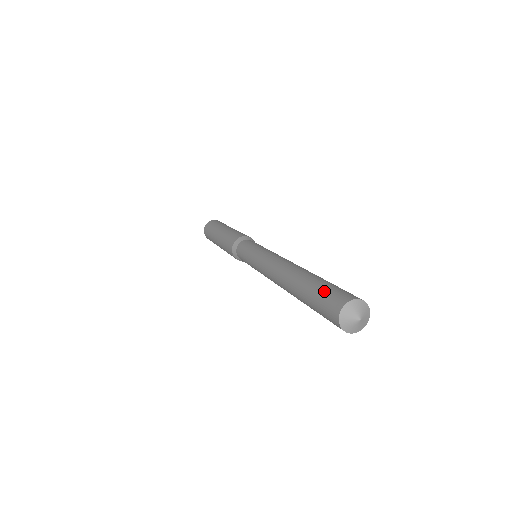
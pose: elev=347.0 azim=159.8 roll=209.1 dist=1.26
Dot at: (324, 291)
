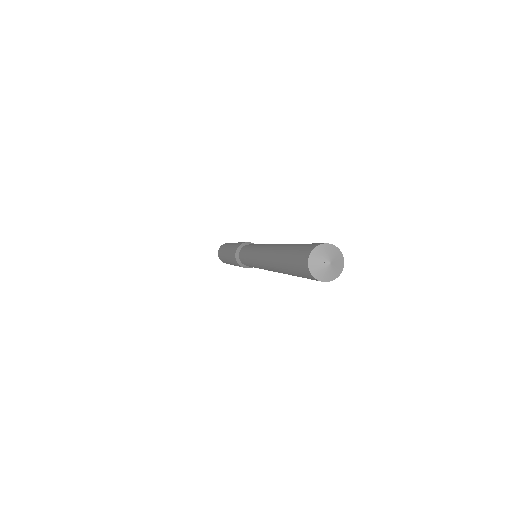
Dot at: occluded
